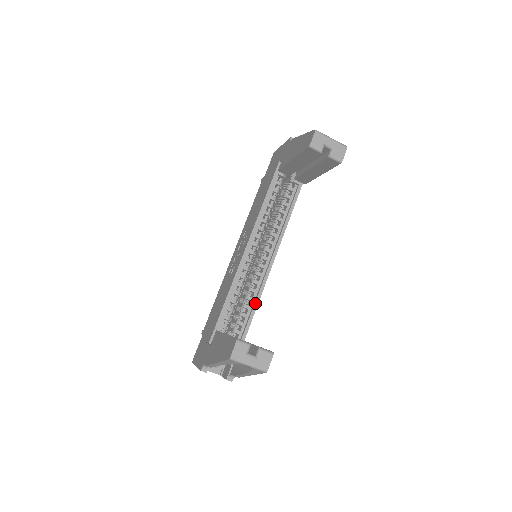
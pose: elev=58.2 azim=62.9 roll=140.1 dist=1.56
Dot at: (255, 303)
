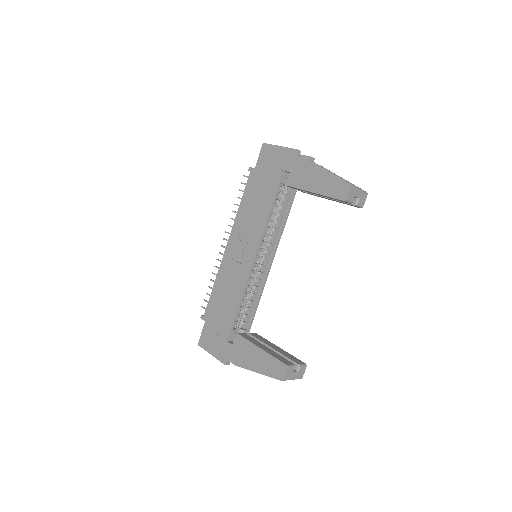
Dot at: (258, 299)
